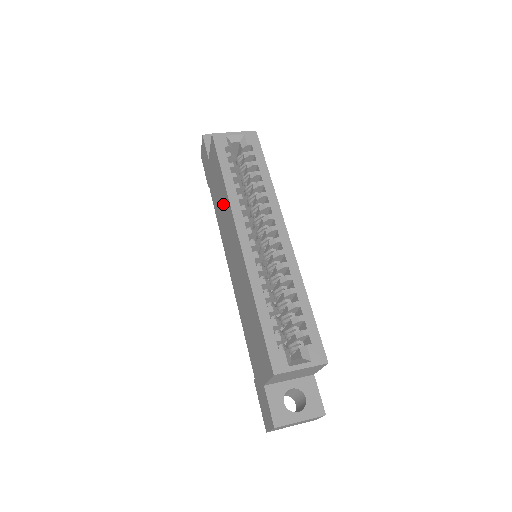
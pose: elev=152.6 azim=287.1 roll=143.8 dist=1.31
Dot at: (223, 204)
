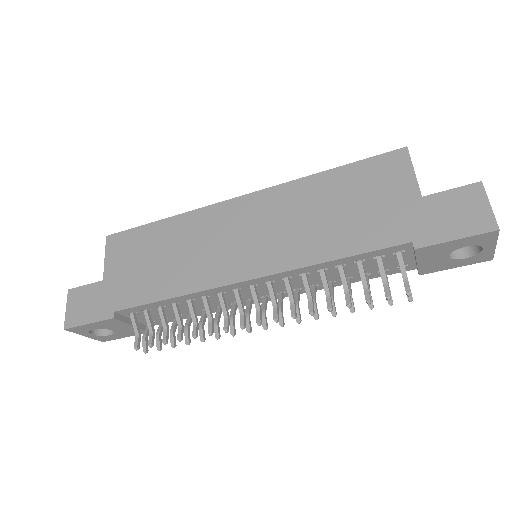
Dot at: (178, 241)
